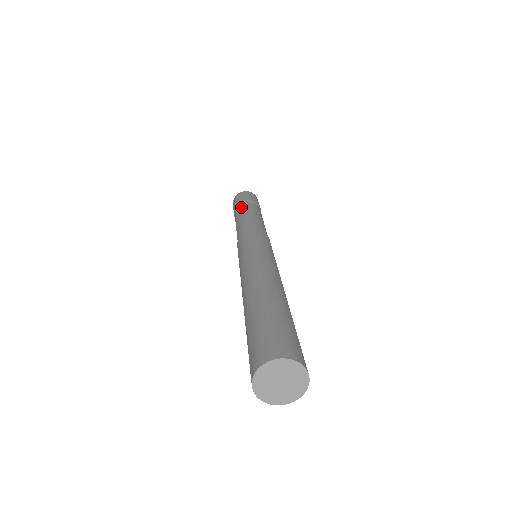
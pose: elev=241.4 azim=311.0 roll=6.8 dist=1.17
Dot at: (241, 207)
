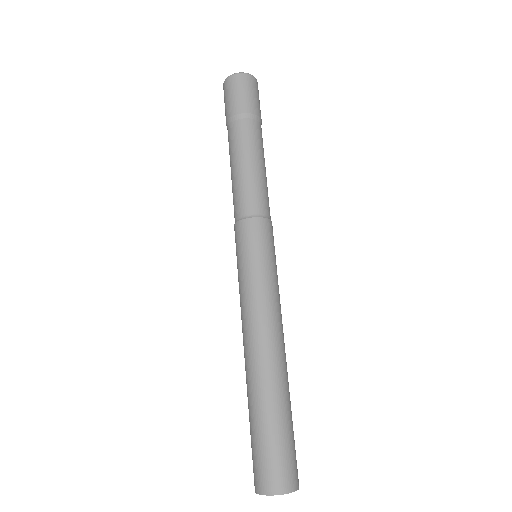
Dot at: (231, 135)
